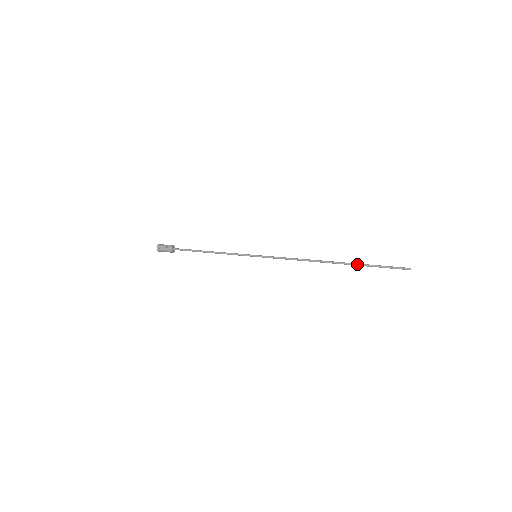
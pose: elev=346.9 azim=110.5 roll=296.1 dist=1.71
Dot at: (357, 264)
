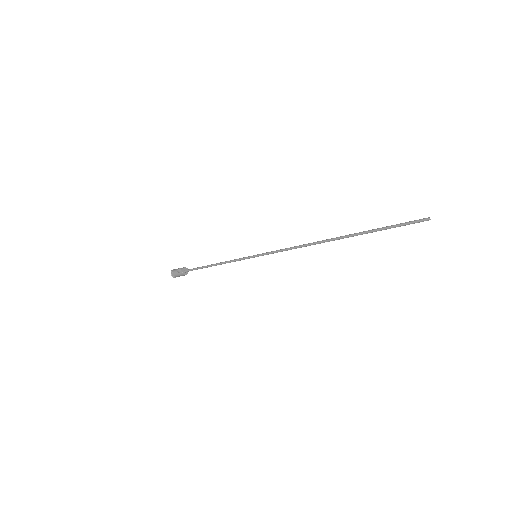
Dot at: (361, 233)
